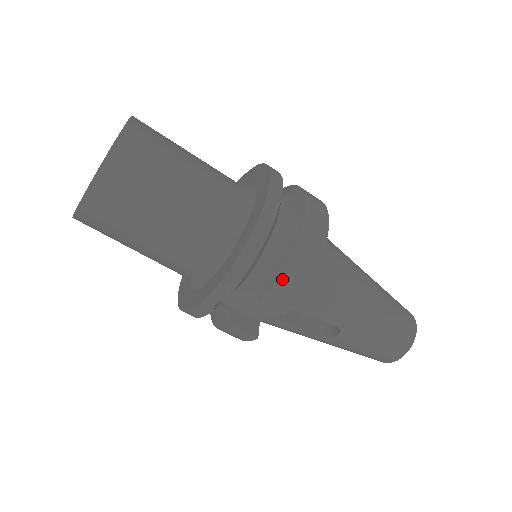
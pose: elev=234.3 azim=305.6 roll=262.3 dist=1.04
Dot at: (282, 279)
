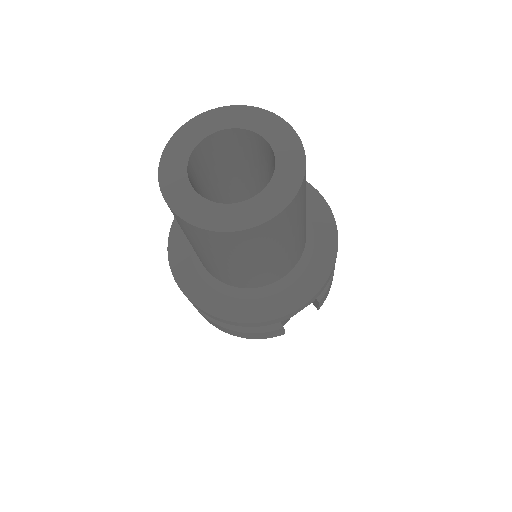
Dot at: (331, 281)
